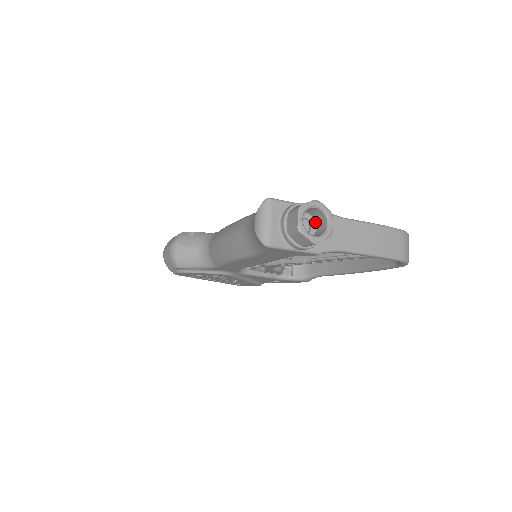
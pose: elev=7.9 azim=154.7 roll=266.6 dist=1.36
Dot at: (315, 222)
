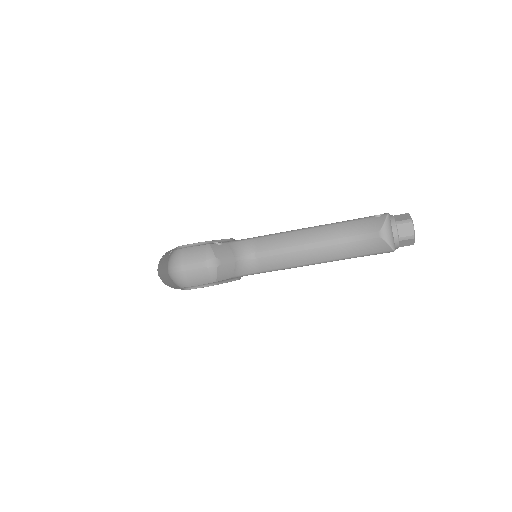
Dot at: occluded
